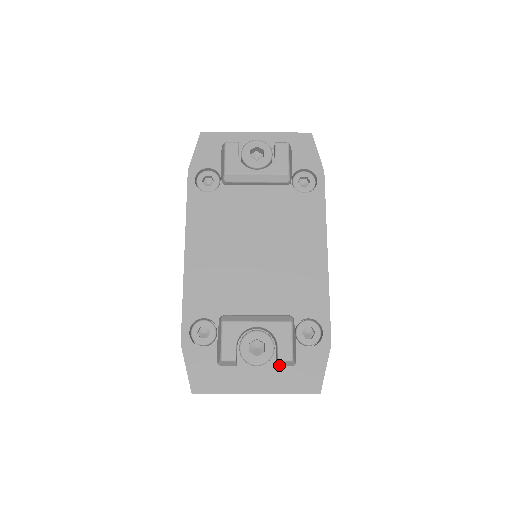
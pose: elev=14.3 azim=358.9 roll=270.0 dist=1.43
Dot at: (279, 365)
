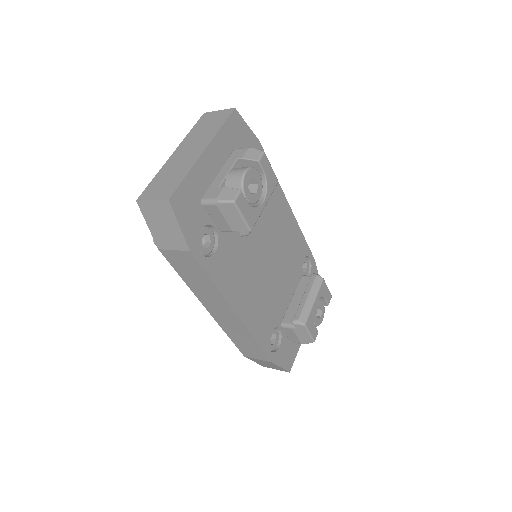
Dot at: occluded
